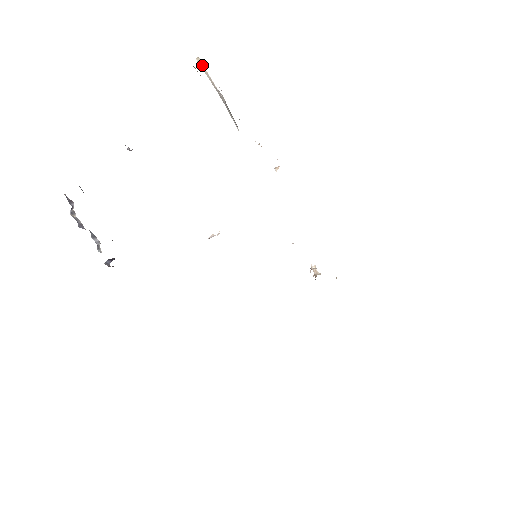
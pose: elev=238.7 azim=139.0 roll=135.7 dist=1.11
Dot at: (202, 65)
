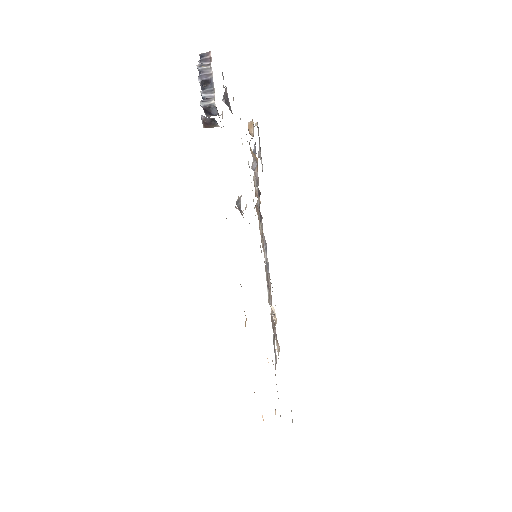
Dot at: (257, 127)
